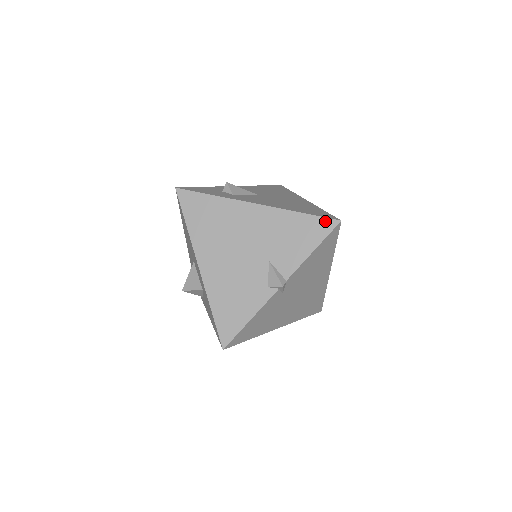
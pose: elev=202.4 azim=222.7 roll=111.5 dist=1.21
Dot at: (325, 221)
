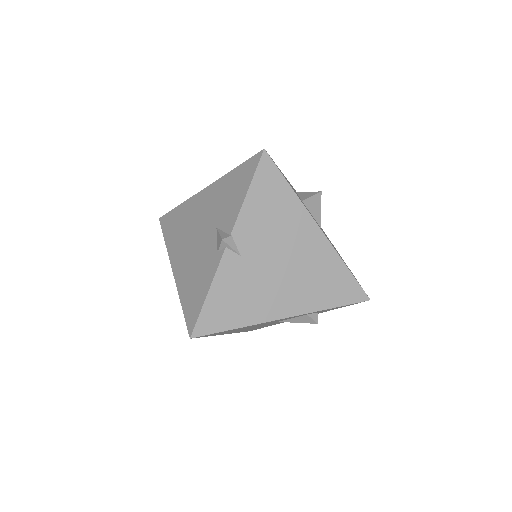
Dot at: (252, 160)
